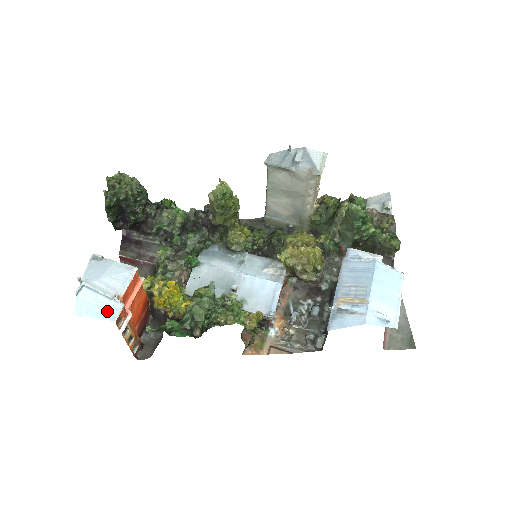
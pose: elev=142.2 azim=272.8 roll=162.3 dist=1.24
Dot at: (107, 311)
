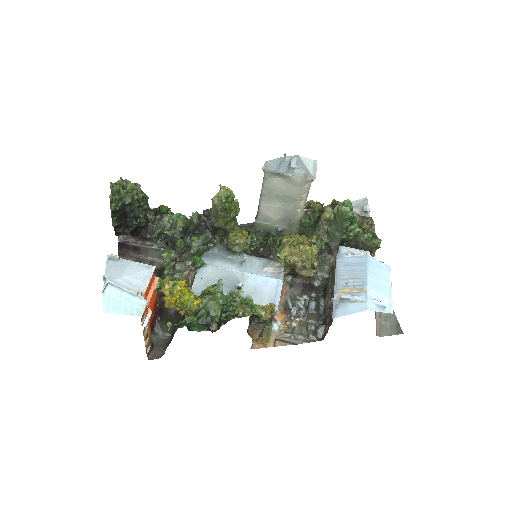
Dot at: (133, 307)
